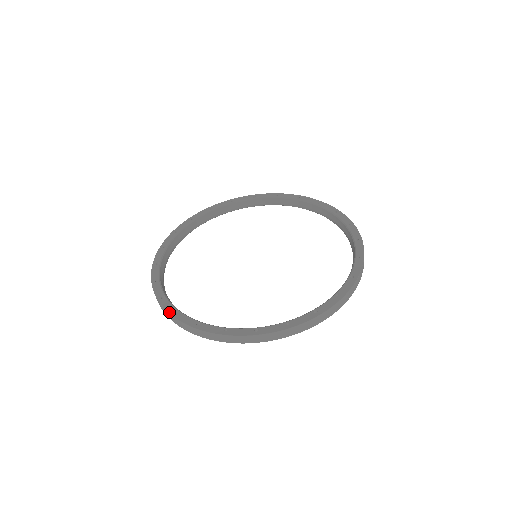
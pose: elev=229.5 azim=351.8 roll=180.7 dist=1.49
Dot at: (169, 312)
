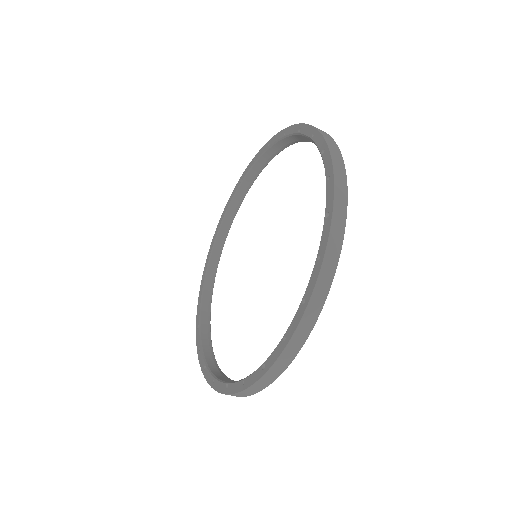
Dot at: (209, 384)
